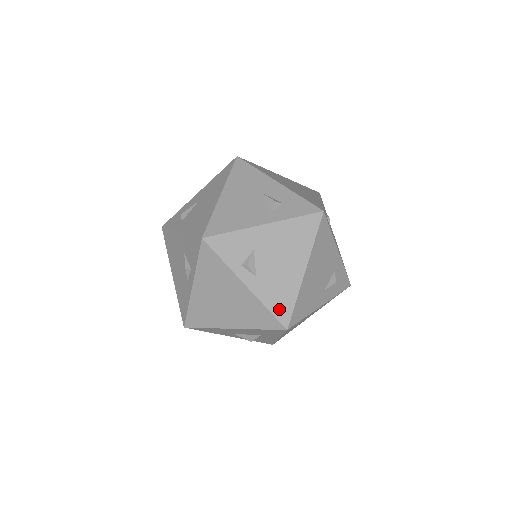
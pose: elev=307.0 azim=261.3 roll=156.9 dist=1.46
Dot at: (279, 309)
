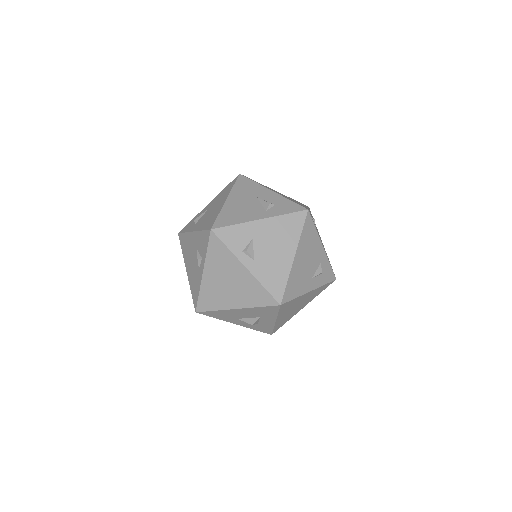
Dot at: (273, 288)
